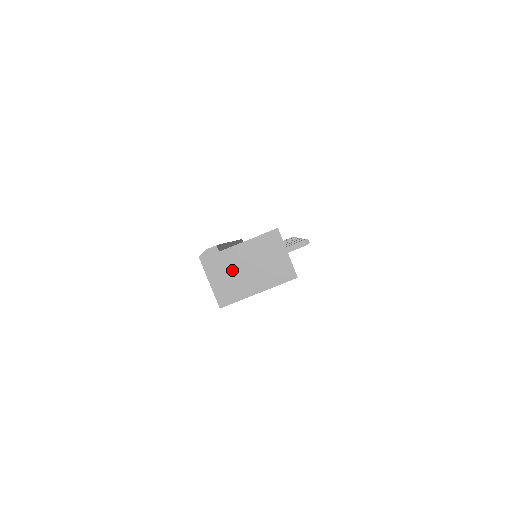
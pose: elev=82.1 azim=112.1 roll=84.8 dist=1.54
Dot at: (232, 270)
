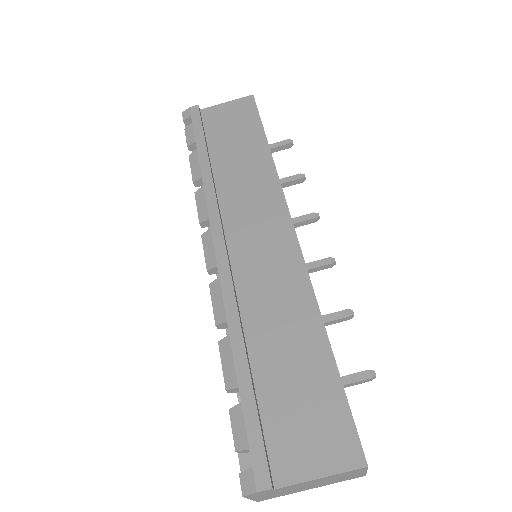
Dot at: (286, 491)
